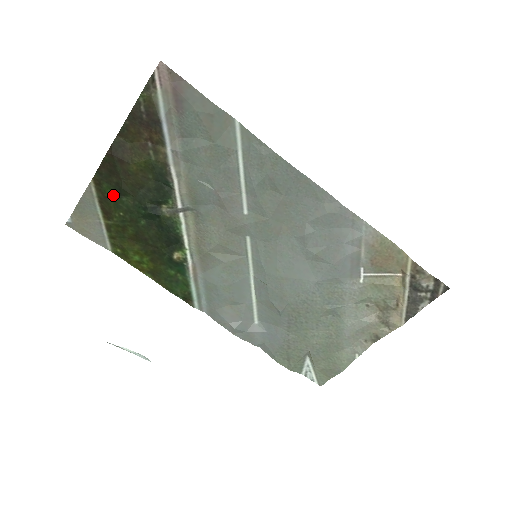
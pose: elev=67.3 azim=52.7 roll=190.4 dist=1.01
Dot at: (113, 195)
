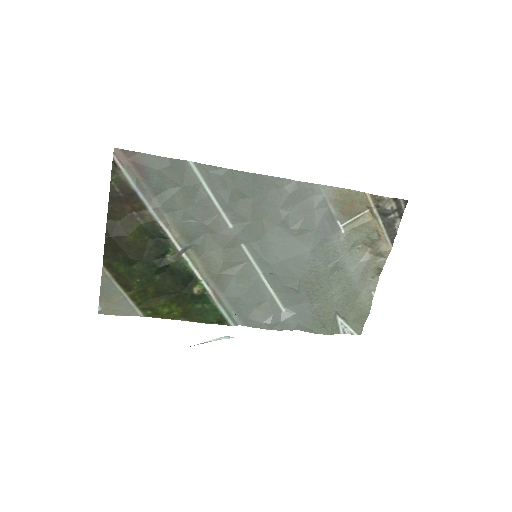
Dot at: (125, 269)
